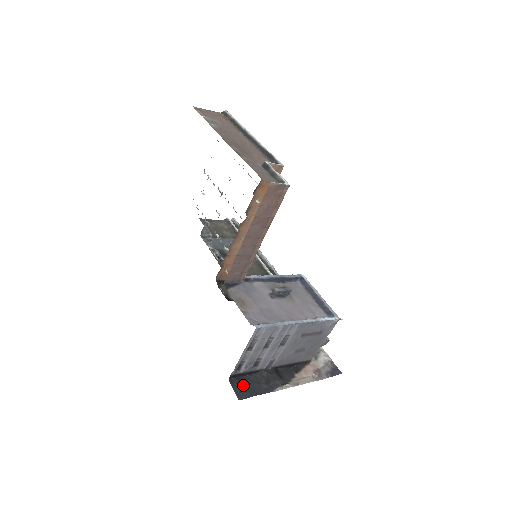
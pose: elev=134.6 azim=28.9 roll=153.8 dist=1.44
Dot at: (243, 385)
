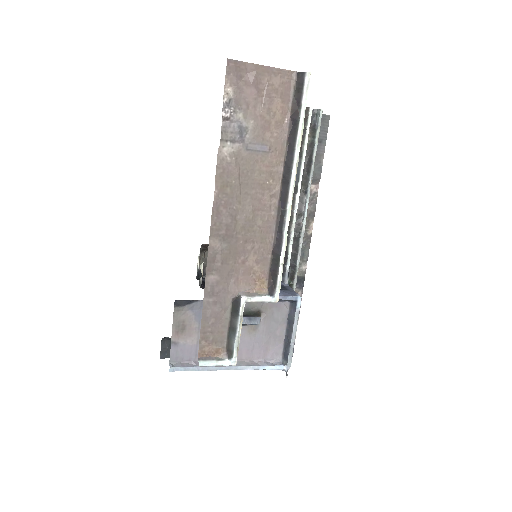
Dot at: occluded
